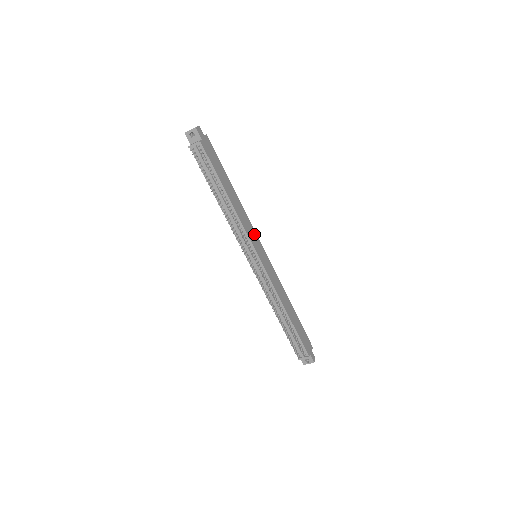
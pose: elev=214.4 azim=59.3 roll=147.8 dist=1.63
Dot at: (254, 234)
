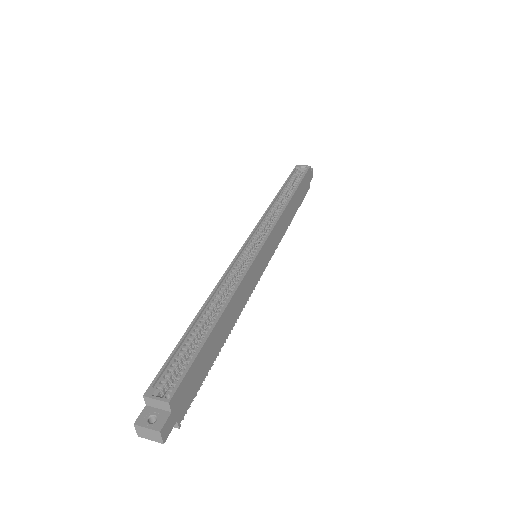
Dot at: (254, 267)
